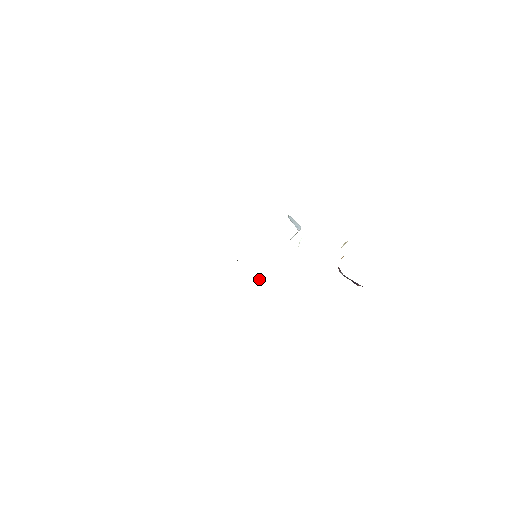
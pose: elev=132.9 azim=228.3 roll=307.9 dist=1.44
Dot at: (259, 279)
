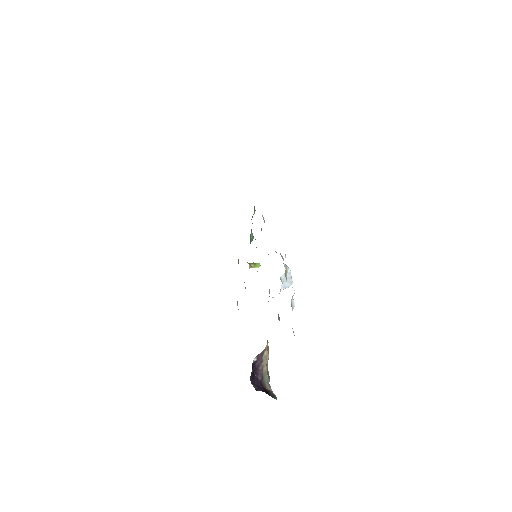
Dot at: (252, 266)
